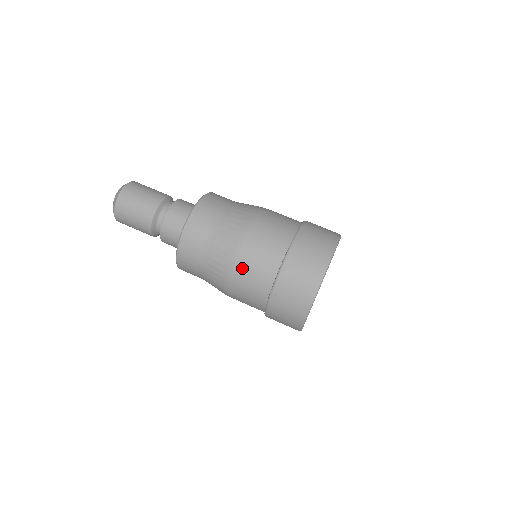
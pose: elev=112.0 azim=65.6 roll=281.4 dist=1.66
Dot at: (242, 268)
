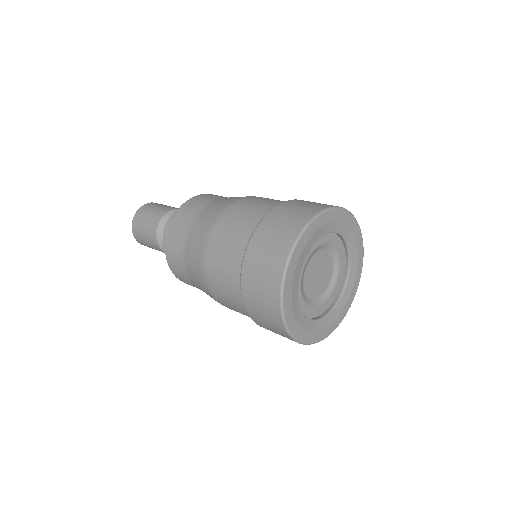
Dot at: (251, 200)
